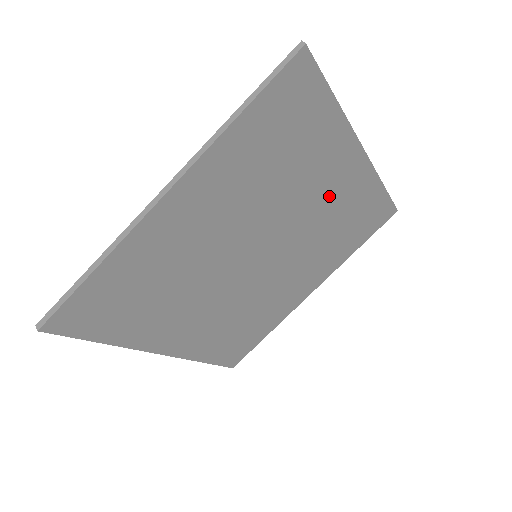
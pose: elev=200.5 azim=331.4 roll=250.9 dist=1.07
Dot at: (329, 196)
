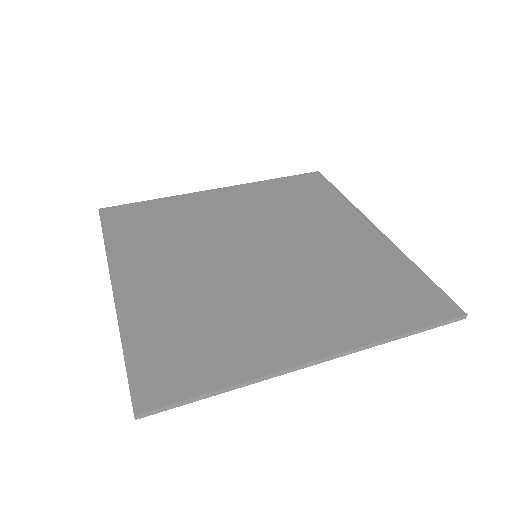
Dot at: (305, 315)
